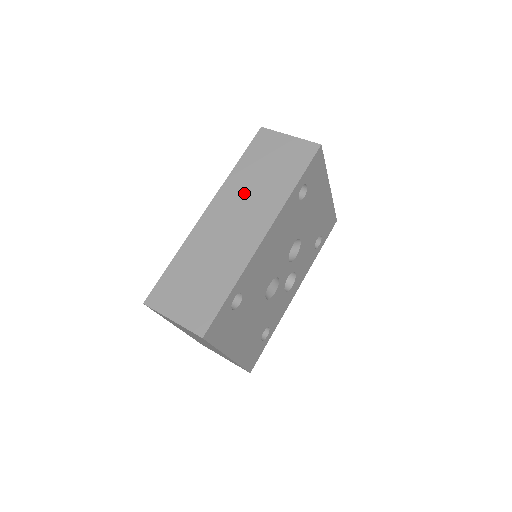
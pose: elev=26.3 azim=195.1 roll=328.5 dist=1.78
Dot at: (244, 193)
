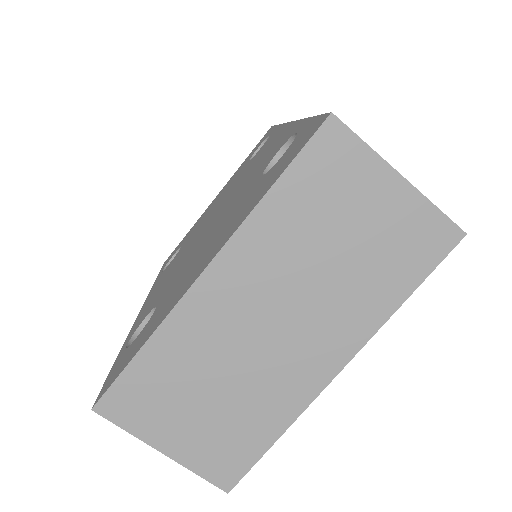
Dot at: occluded
